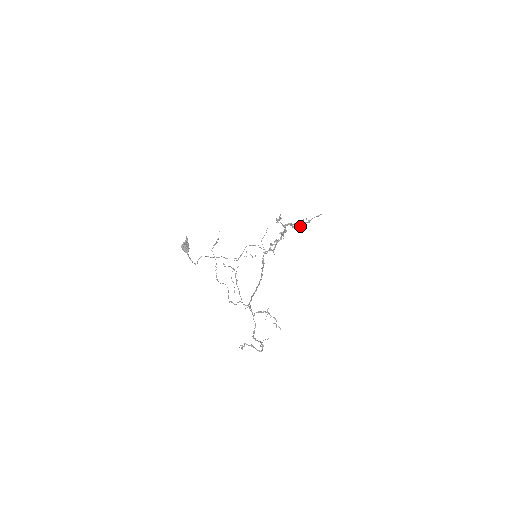
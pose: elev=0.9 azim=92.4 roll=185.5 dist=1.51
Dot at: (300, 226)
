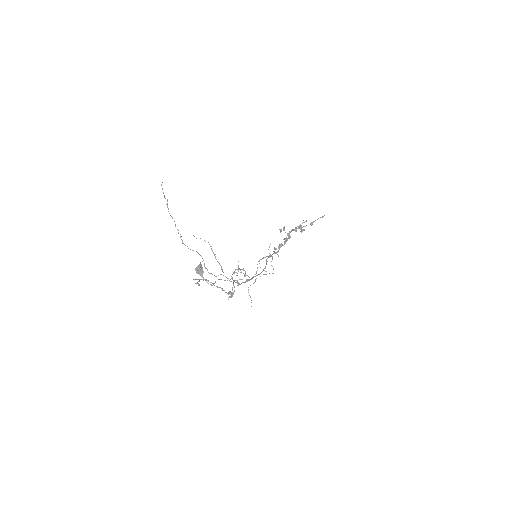
Dot at: (303, 229)
